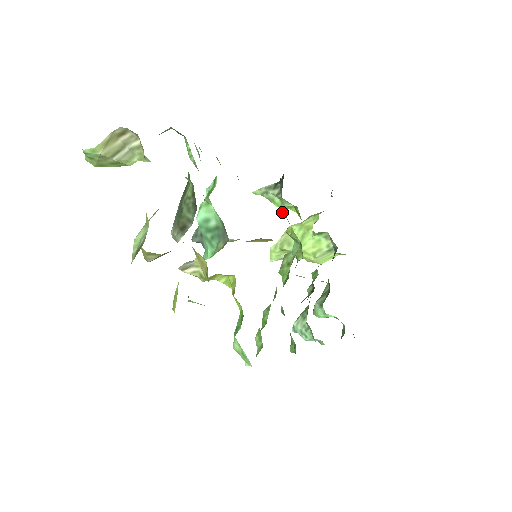
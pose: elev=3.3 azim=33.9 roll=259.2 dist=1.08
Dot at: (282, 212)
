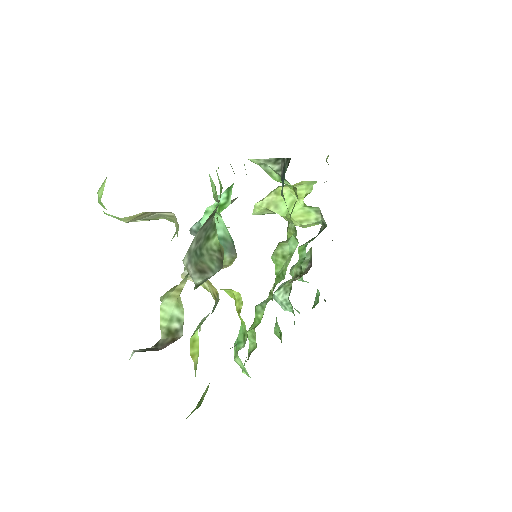
Dot at: (281, 195)
